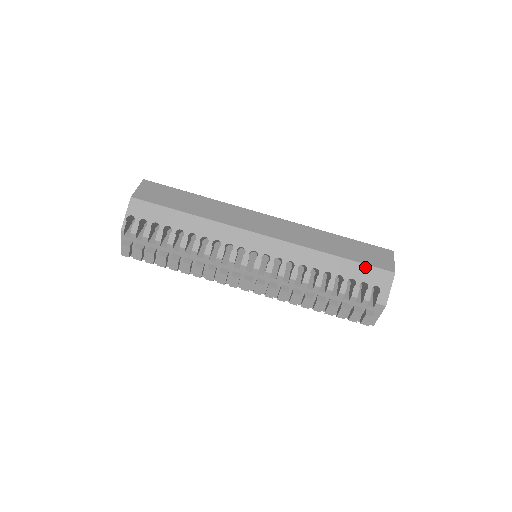
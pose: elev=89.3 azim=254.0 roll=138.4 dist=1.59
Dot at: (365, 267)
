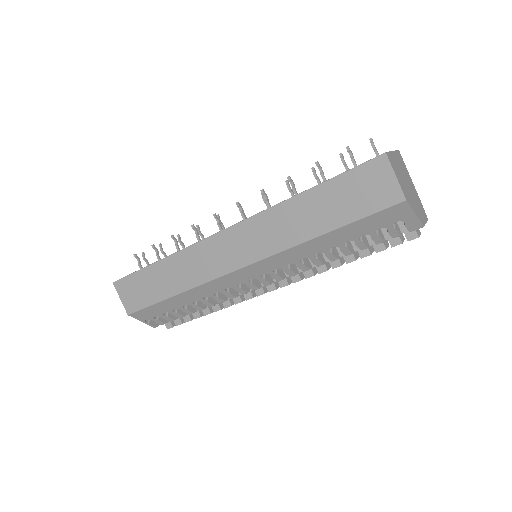
Dot at: (365, 220)
